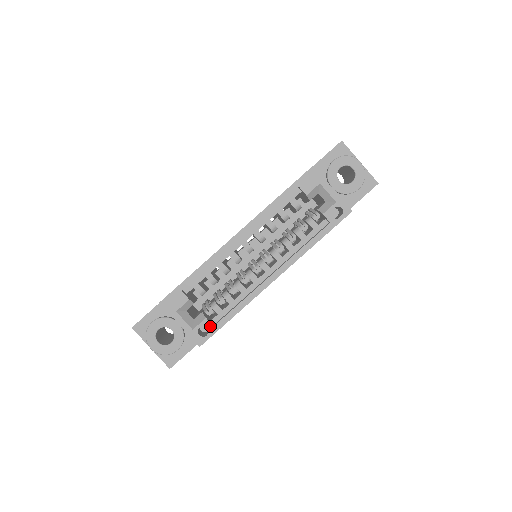
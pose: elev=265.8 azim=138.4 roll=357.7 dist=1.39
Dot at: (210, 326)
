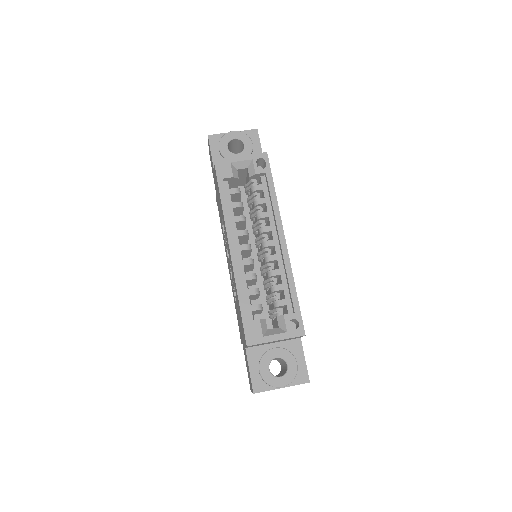
Dot at: (293, 316)
